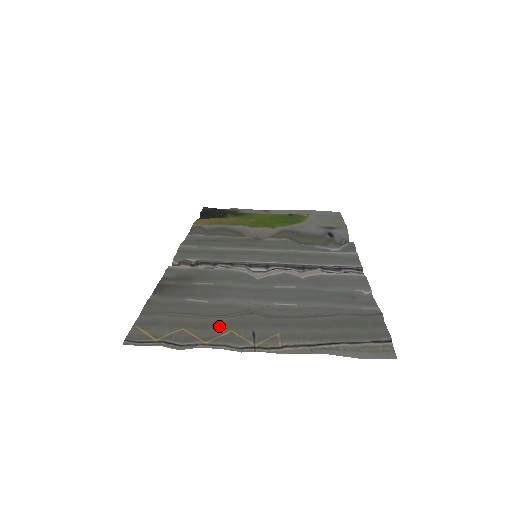
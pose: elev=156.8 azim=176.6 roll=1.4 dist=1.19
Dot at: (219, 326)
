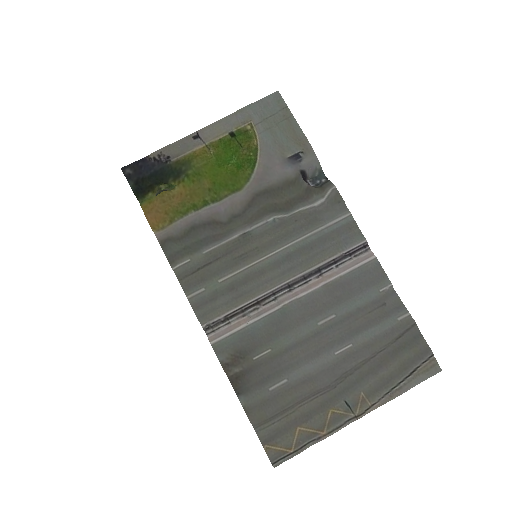
Dot at: (320, 410)
